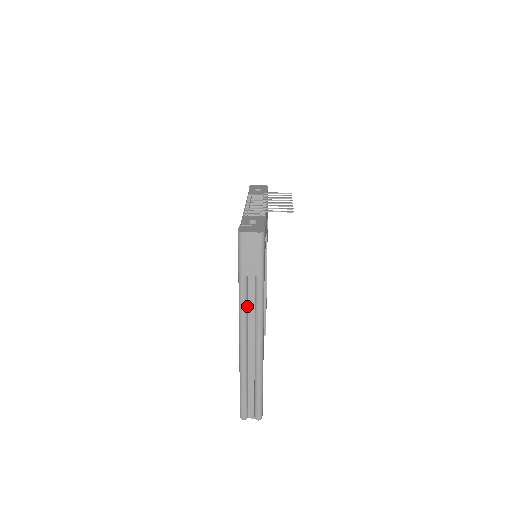
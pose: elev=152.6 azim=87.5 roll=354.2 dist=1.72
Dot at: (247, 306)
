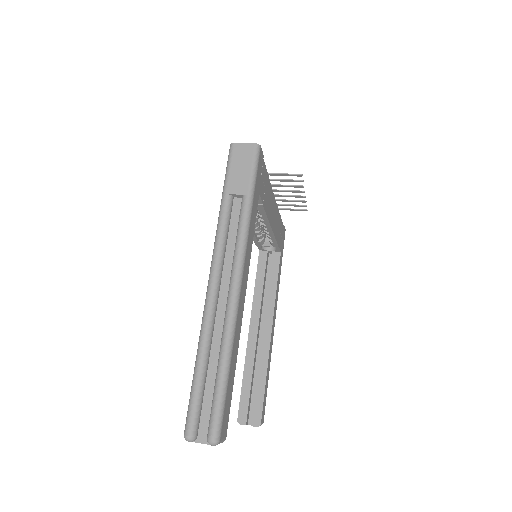
Dot at: (226, 238)
